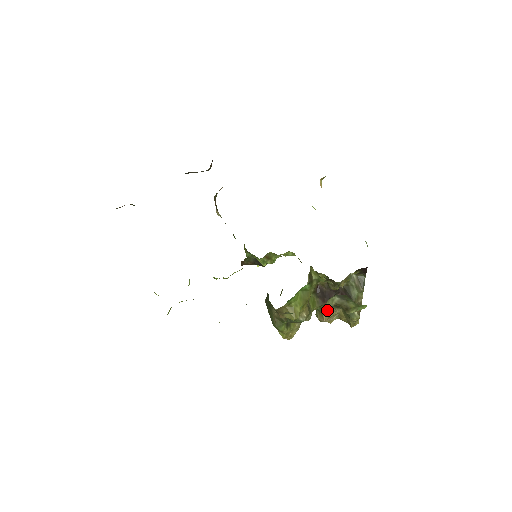
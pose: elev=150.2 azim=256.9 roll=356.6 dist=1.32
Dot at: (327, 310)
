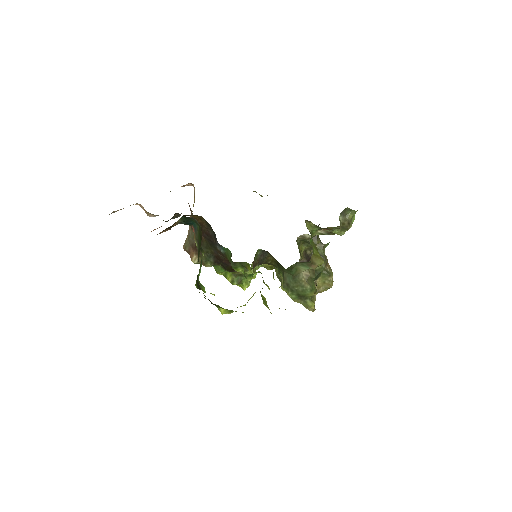
Dot at: occluded
